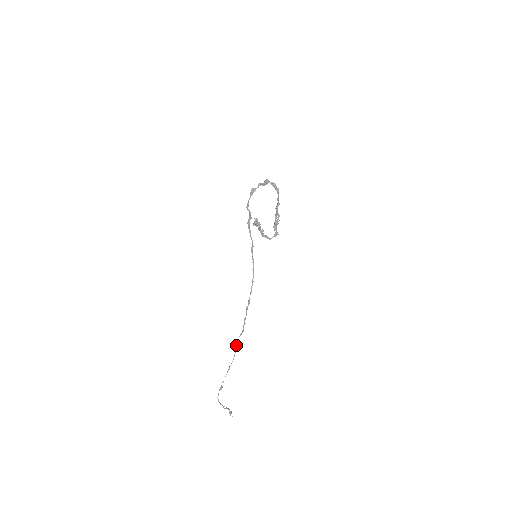
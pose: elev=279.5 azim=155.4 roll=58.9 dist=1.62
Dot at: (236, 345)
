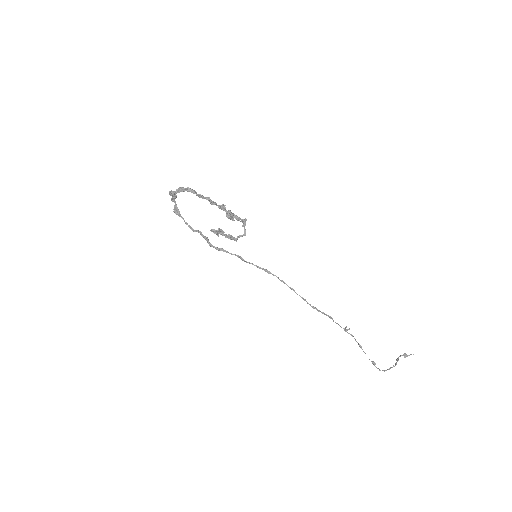
Dot at: occluded
